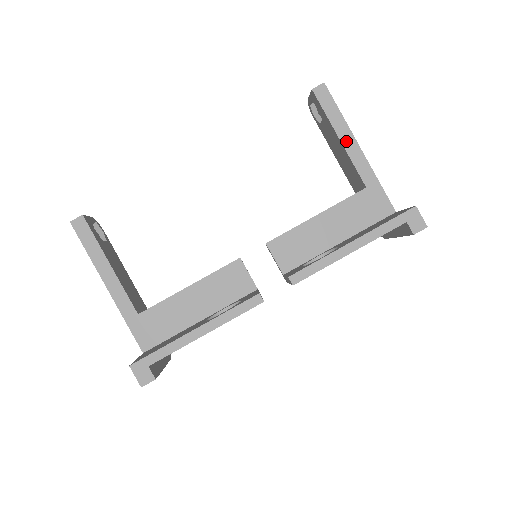
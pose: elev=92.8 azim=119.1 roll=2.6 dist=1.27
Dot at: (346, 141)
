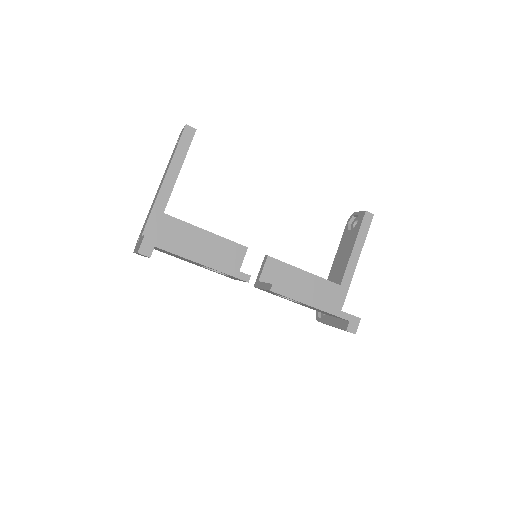
Dot at: (355, 253)
